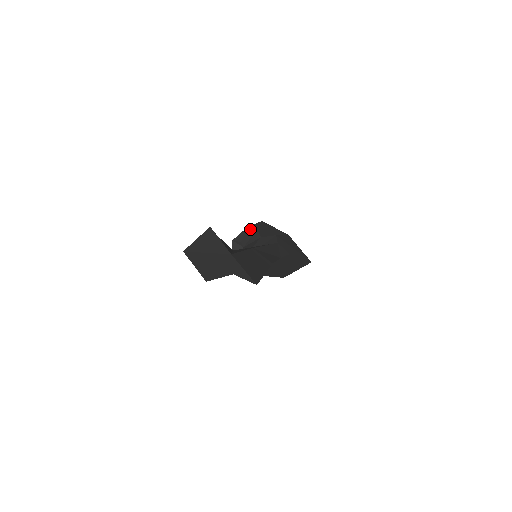
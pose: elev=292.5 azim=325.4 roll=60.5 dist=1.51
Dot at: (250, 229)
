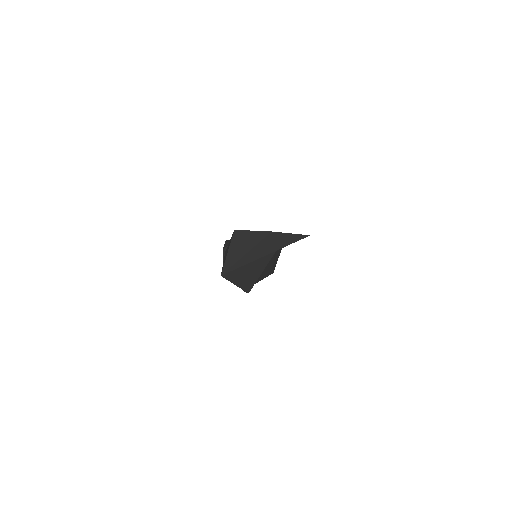
Dot at: occluded
